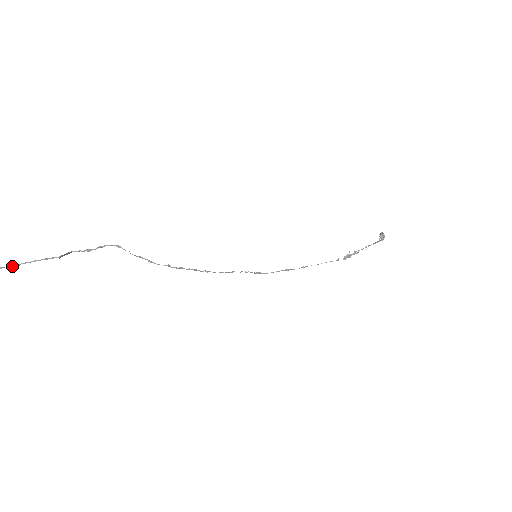
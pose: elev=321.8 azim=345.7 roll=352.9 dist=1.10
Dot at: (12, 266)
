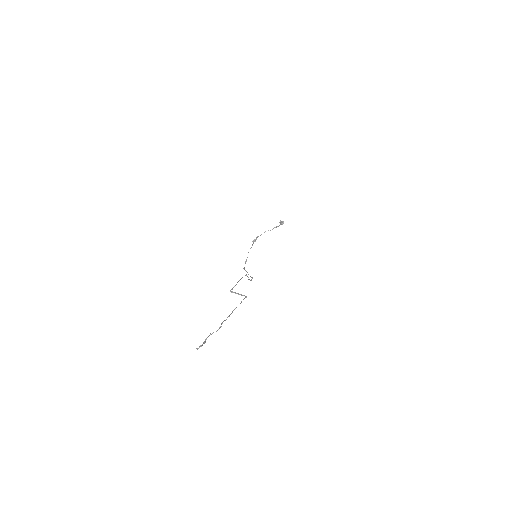
Dot at: (226, 319)
